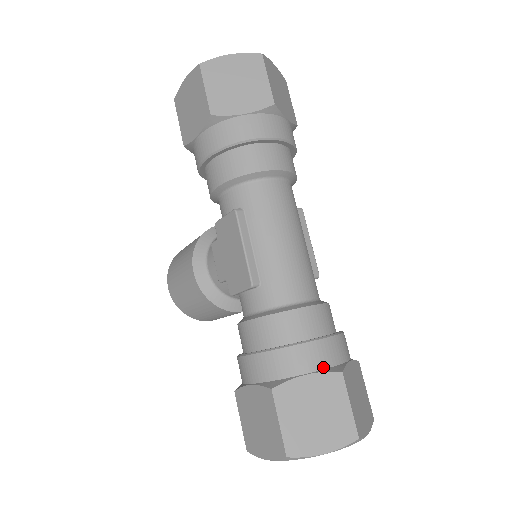
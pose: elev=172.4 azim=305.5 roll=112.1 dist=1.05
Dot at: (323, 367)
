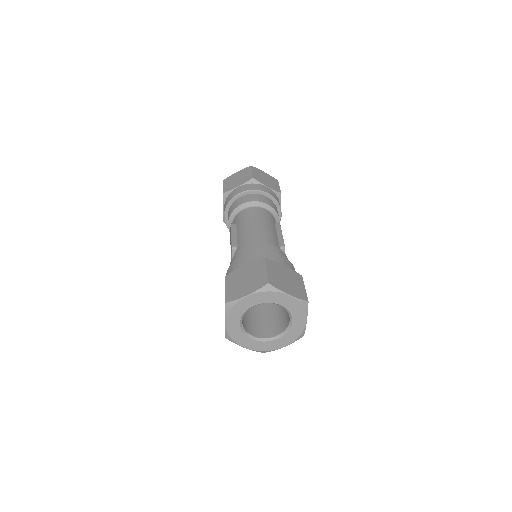
Dot at: (256, 261)
